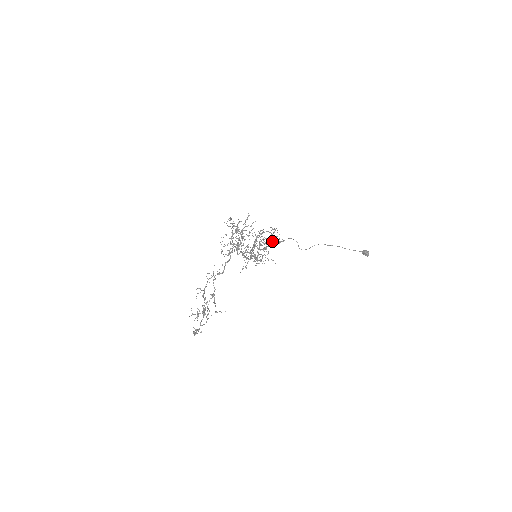
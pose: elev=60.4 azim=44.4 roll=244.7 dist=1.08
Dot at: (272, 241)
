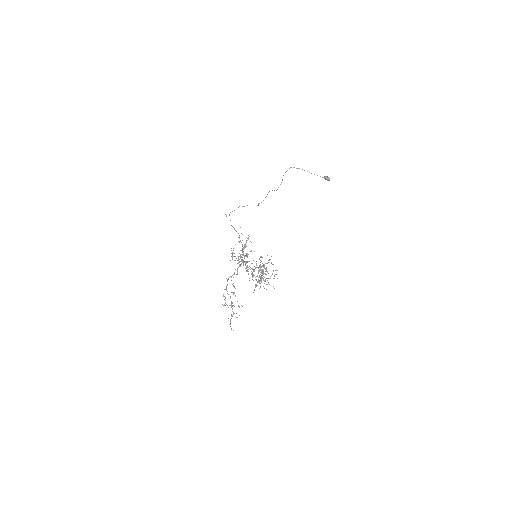
Dot at: (269, 262)
